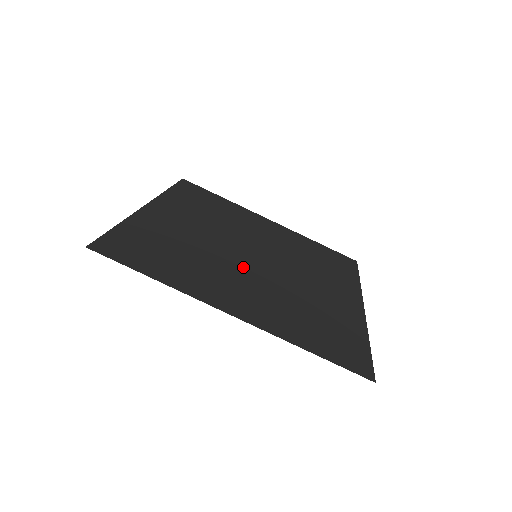
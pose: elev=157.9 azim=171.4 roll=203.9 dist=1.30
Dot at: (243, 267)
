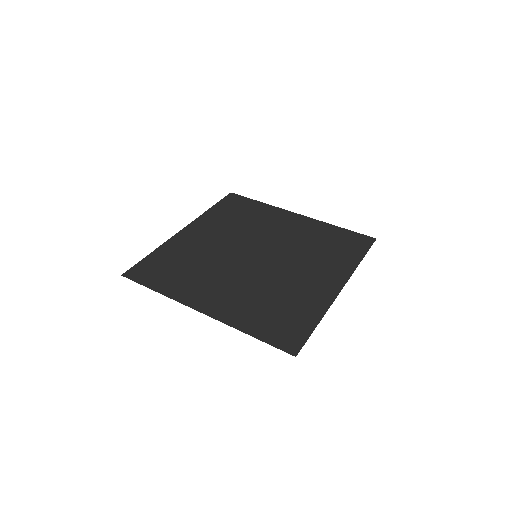
Dot at: (236, 269)
